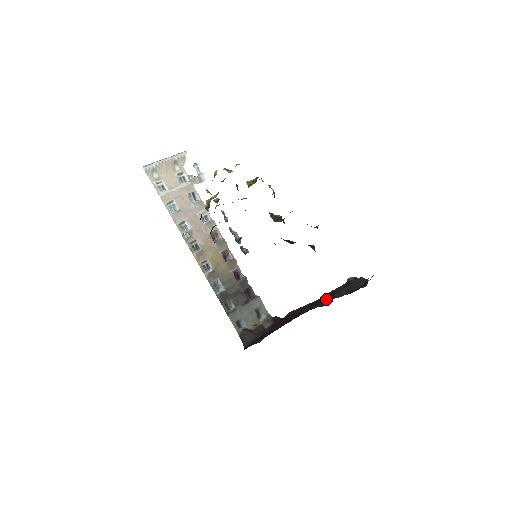
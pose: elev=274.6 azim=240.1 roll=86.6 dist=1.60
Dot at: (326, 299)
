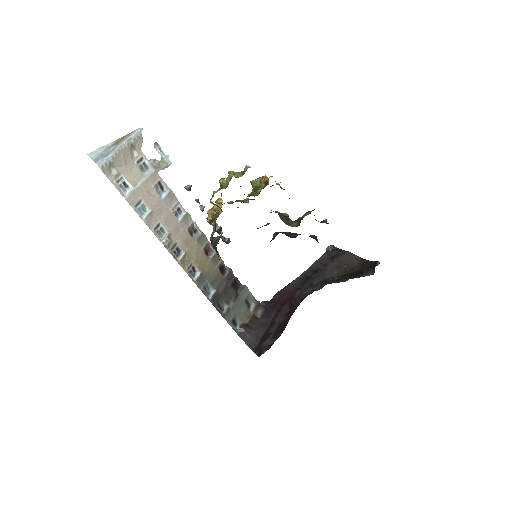
Dot at: (317, 279)
